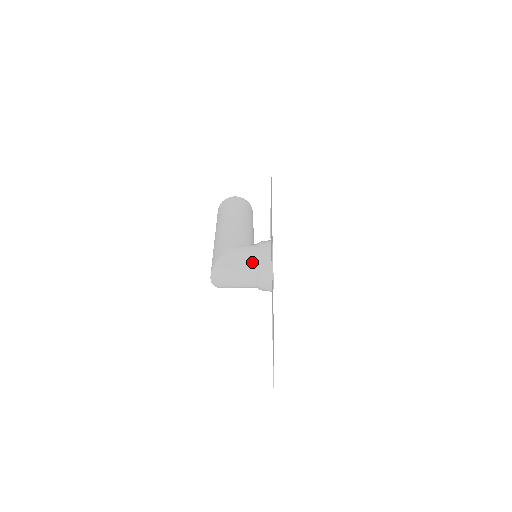
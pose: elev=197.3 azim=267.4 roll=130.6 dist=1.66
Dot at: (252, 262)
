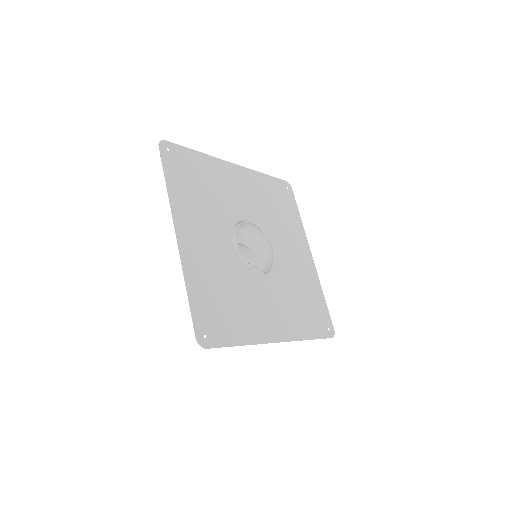
Dot at: occluded
